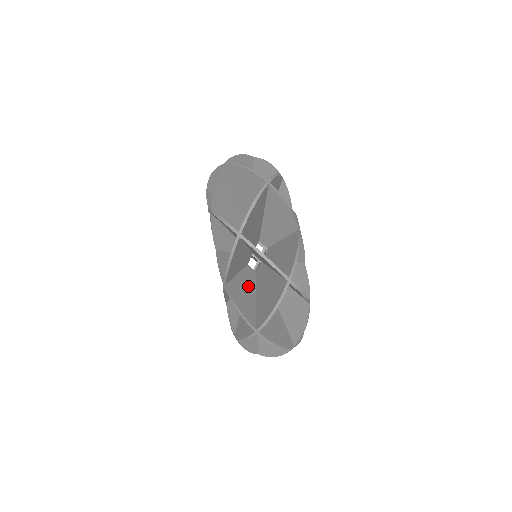
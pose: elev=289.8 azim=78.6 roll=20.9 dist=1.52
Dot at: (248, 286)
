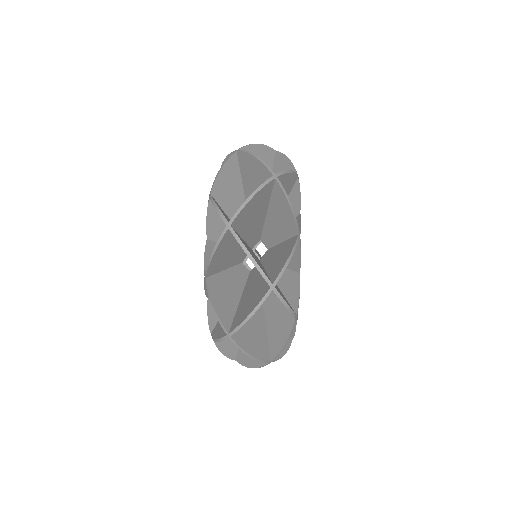
Dot at: occluded
